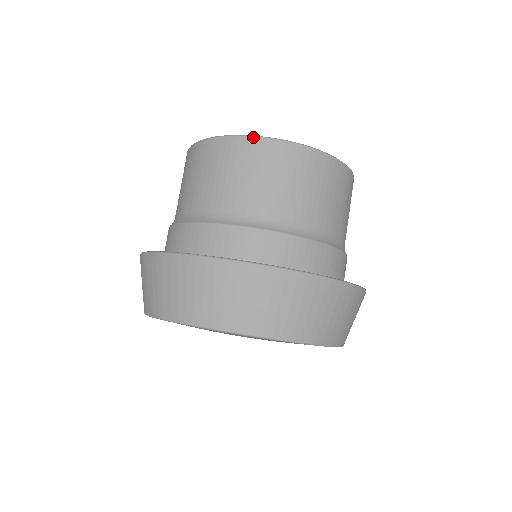
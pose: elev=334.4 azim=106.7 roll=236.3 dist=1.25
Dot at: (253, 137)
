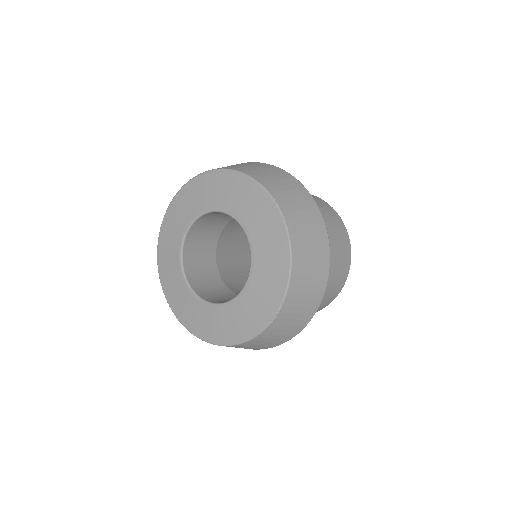
Dot at: occluded
